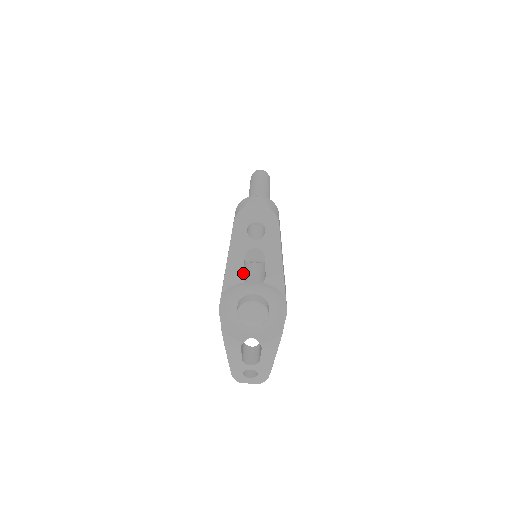
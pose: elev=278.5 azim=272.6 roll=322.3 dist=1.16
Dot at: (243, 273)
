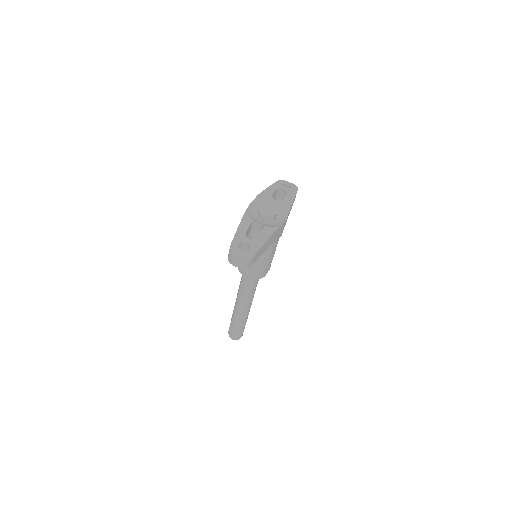
Dot at: occluded
